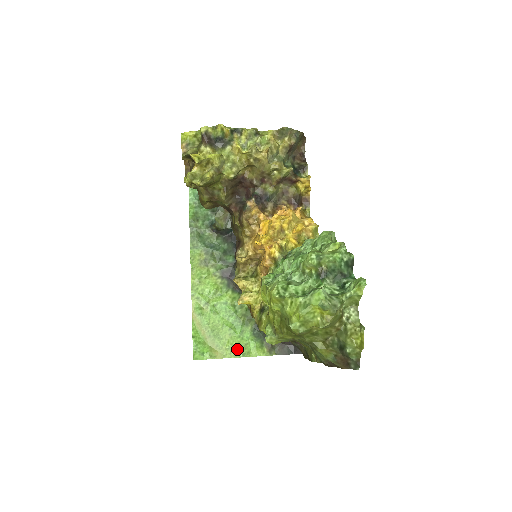
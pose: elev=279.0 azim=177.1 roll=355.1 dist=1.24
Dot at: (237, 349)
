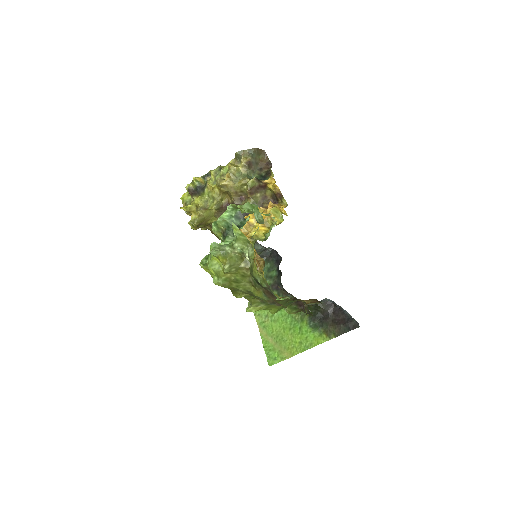
Dot at: (300, 344)
